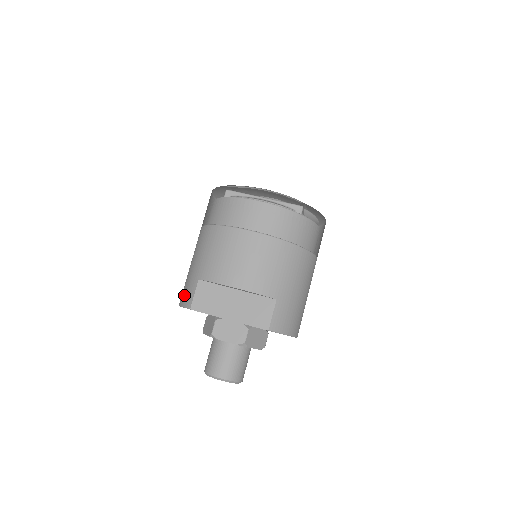
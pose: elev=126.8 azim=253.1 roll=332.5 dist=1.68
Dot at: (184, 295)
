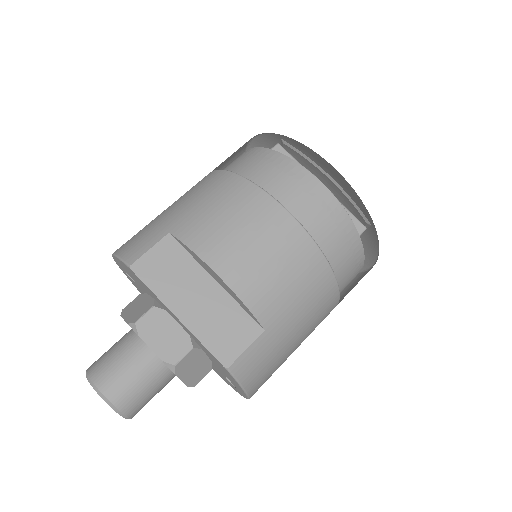
Dot at: (131, 243)
